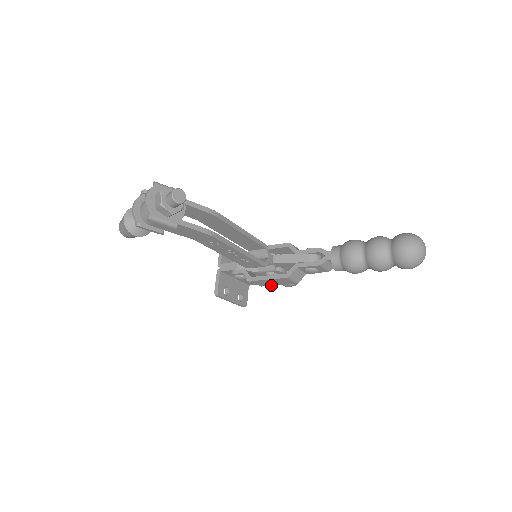
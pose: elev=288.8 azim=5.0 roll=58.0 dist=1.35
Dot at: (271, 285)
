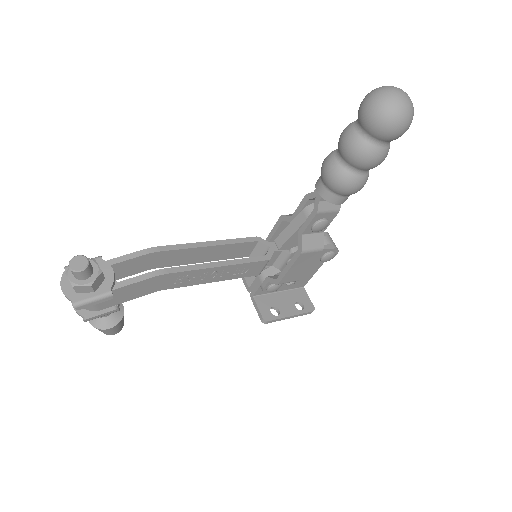
Dot at: (304, 272)
